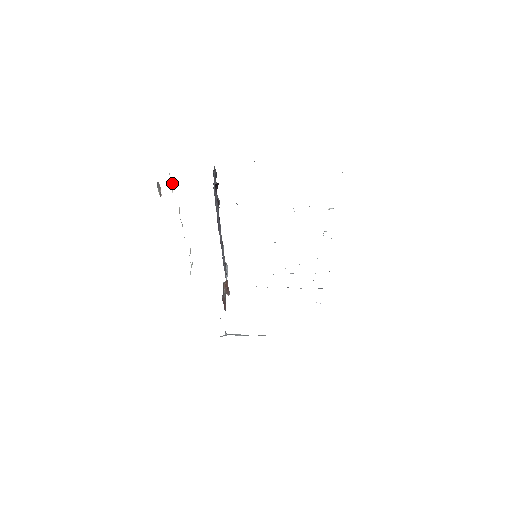
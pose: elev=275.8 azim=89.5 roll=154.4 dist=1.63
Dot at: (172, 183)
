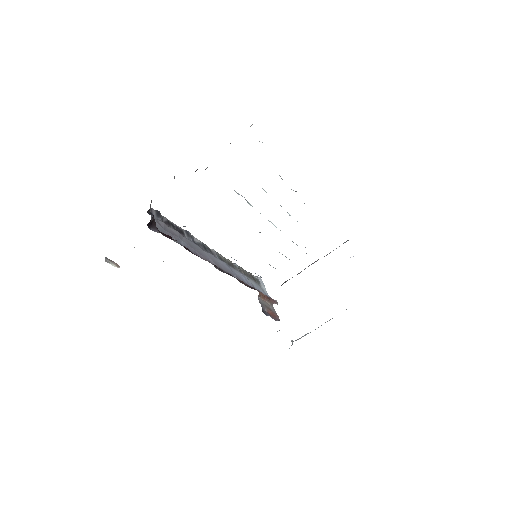
Dot at: occluded
